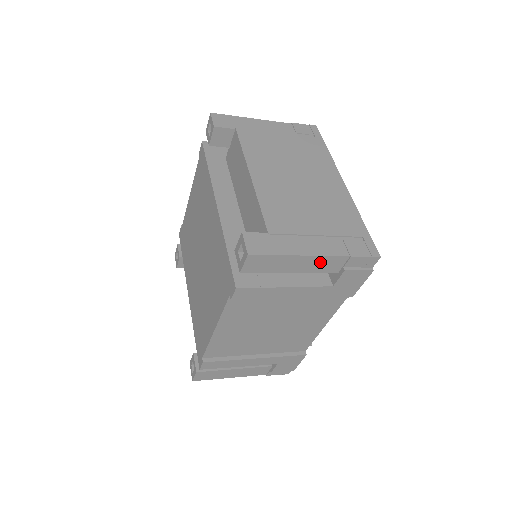
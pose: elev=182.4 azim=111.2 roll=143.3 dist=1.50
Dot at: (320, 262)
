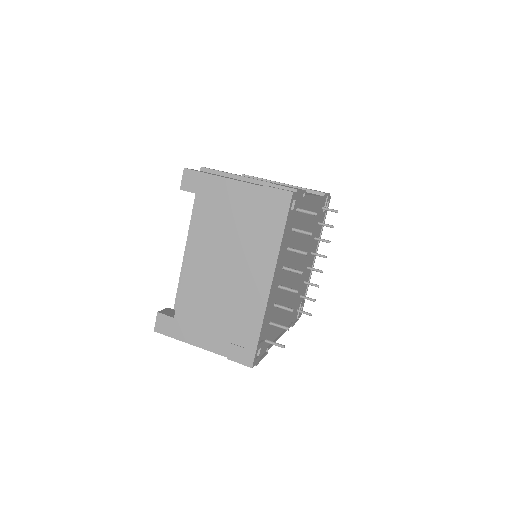
Dot at: occluded
